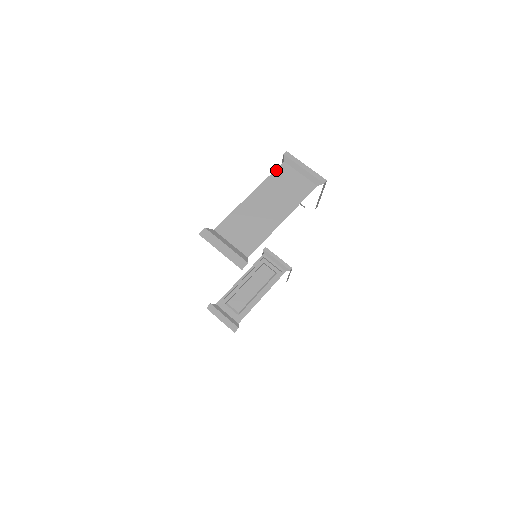
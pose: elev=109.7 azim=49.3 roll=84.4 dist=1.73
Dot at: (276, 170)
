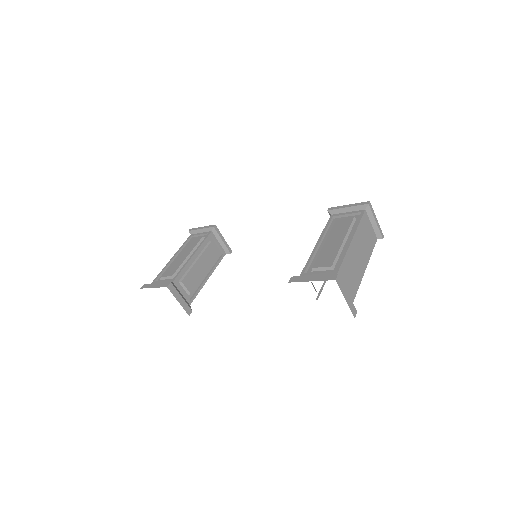
Dot at: (362, 217)
